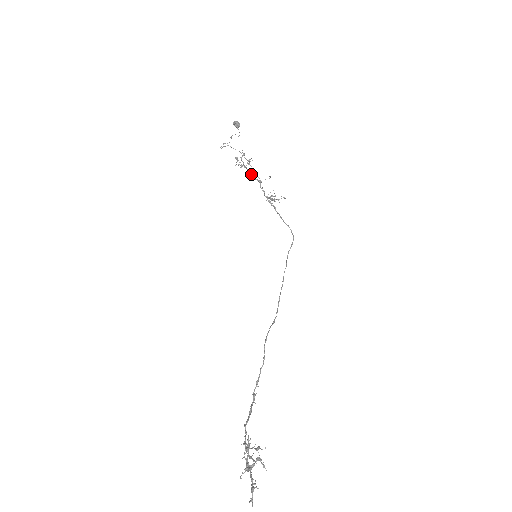
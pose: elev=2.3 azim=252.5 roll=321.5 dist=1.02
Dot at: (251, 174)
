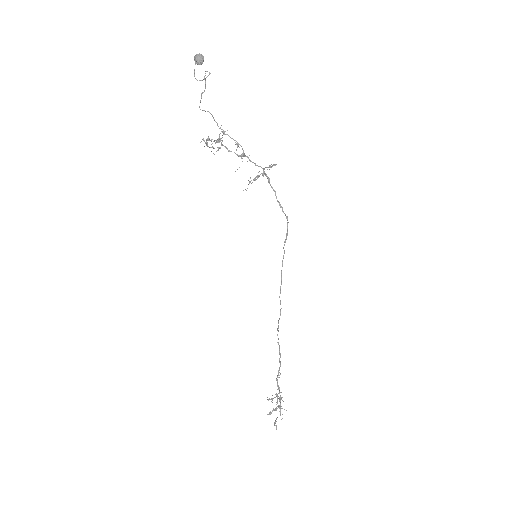
Dot at: occluded
